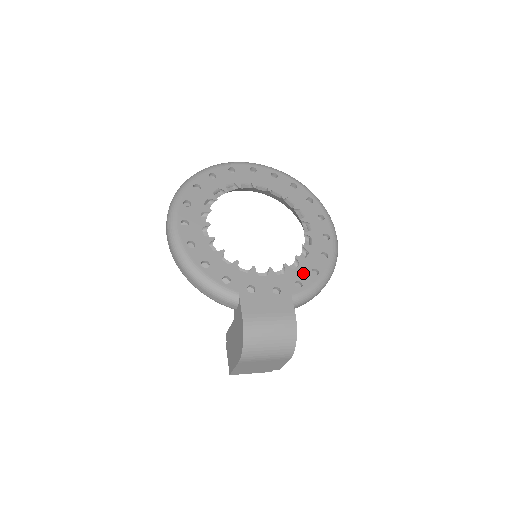
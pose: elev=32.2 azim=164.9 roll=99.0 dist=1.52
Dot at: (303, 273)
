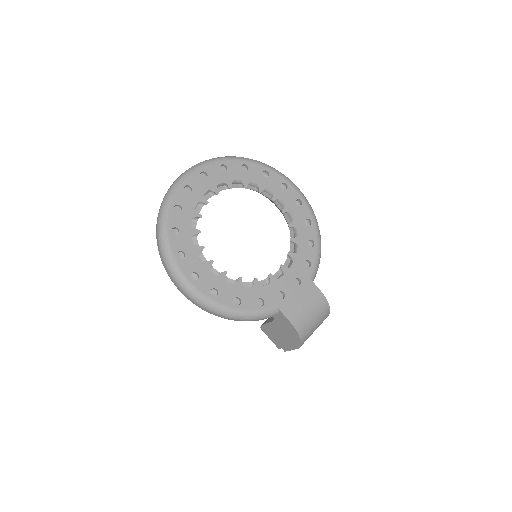
Dot at: (304, 251)
